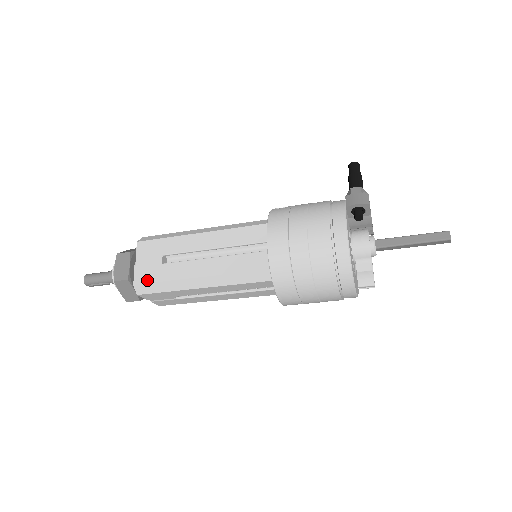
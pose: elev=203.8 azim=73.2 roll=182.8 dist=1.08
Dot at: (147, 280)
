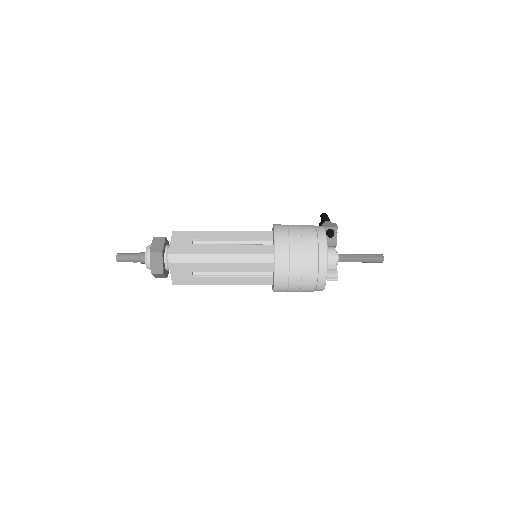
Dot at: (180, 252)
